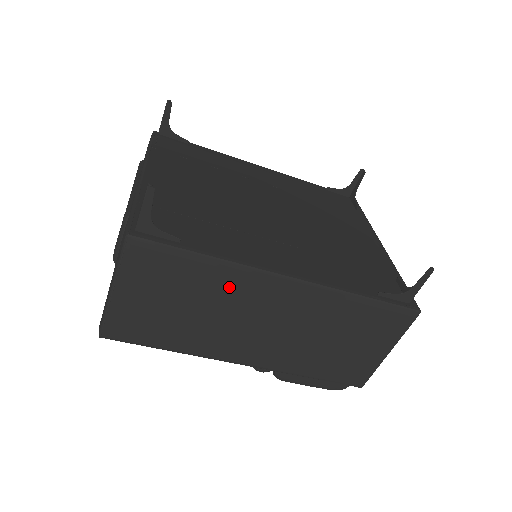
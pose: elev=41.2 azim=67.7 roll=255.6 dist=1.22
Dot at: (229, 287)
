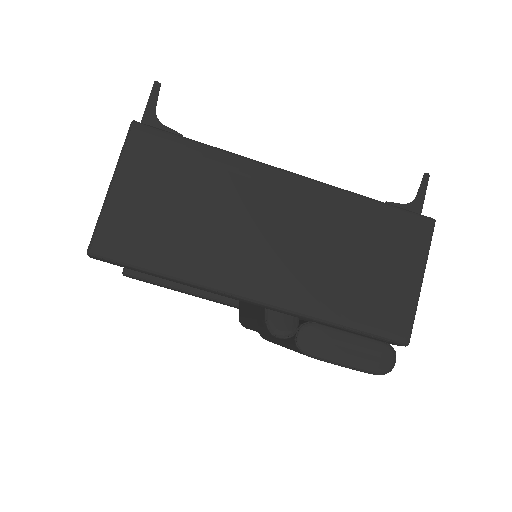
Dot at: (232, 182)
